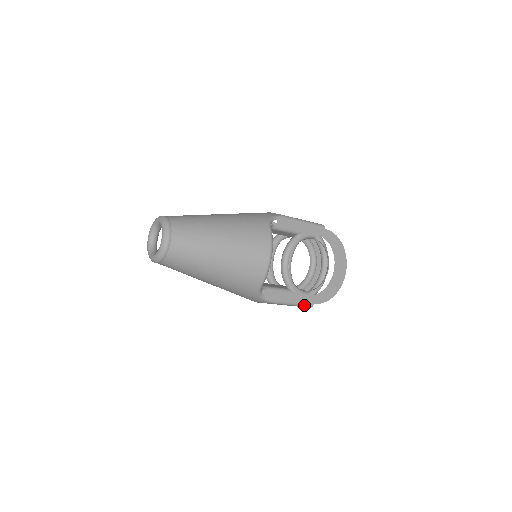
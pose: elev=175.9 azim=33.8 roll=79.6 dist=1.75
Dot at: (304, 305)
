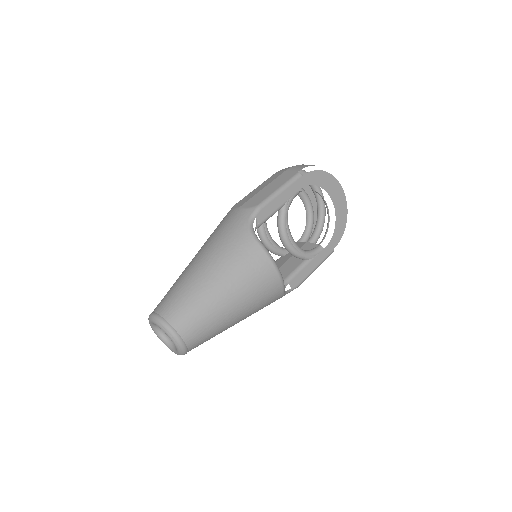
Dot at: (326, 258)
